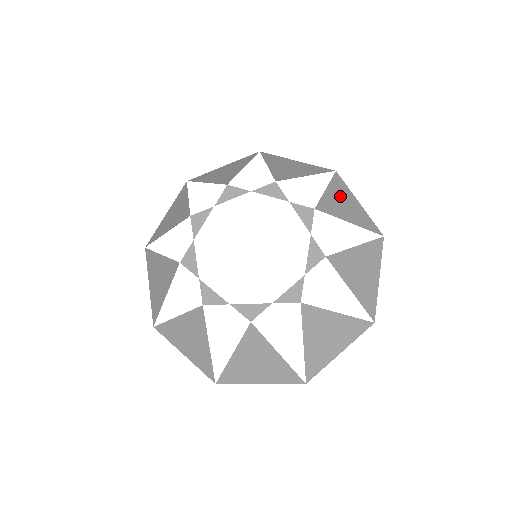
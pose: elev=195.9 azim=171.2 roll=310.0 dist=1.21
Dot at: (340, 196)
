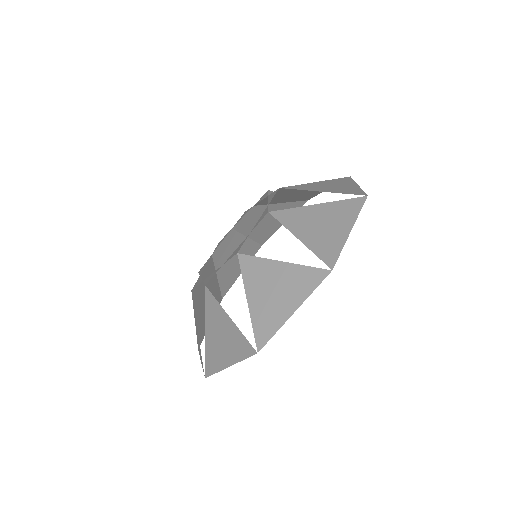
Dot at: (267, 226)
